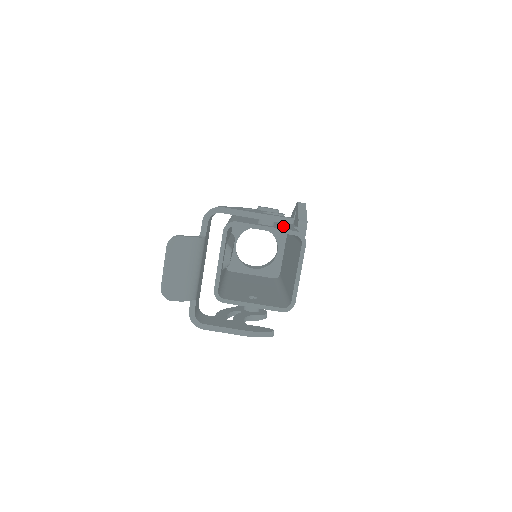
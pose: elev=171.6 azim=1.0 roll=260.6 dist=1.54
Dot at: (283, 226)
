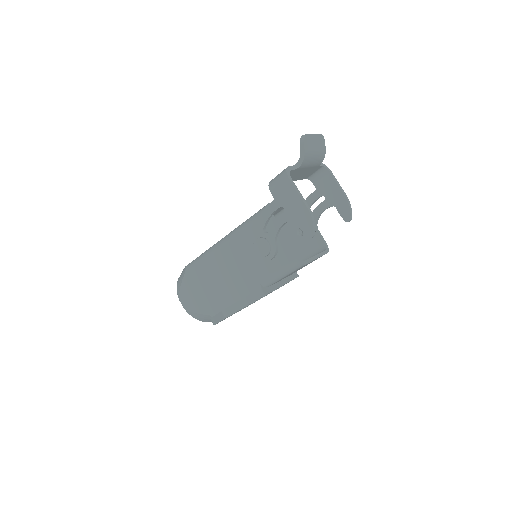
Dot at: (300, 250)
